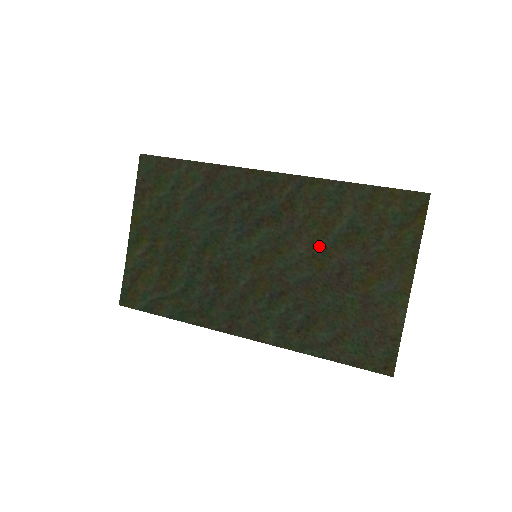
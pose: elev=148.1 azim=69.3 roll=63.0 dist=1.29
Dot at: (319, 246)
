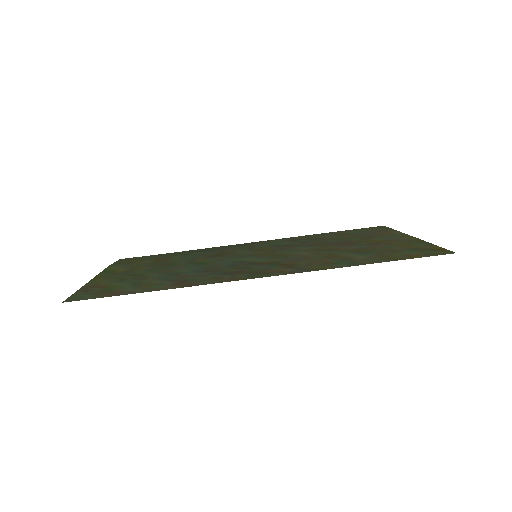
Dot at: (324, 252)
